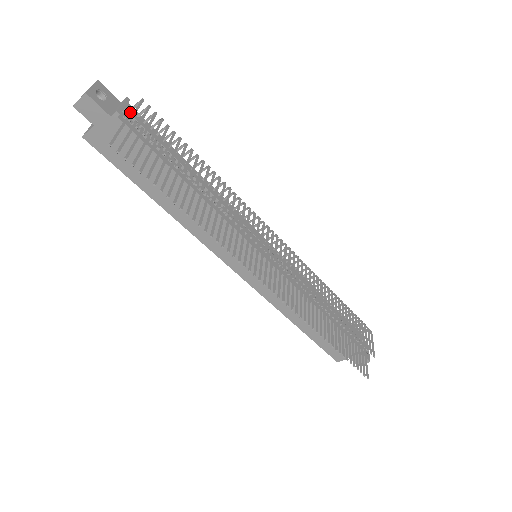
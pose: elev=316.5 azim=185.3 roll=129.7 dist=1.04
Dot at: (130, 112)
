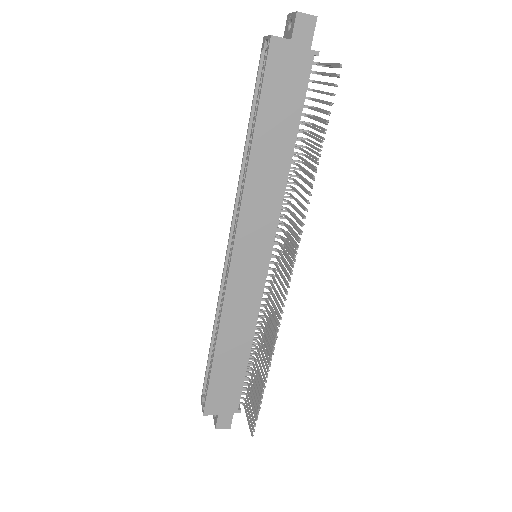
Dot at: occluded
